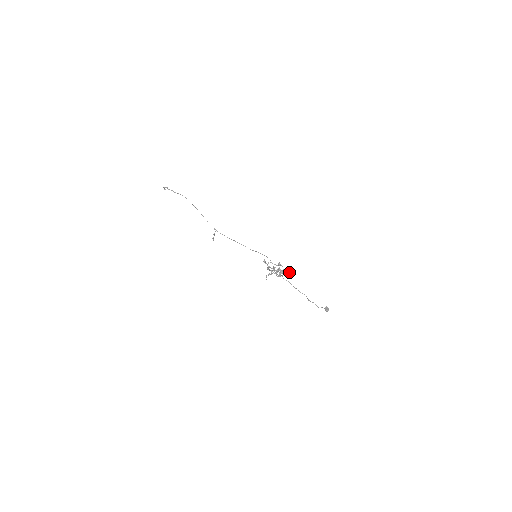
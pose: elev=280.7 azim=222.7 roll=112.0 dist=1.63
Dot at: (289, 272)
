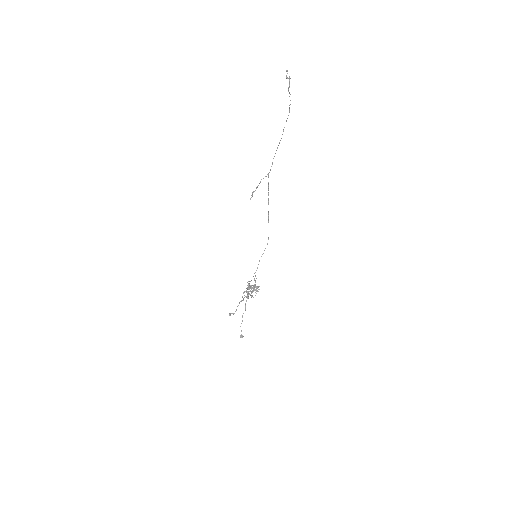
Dot at: occluded
